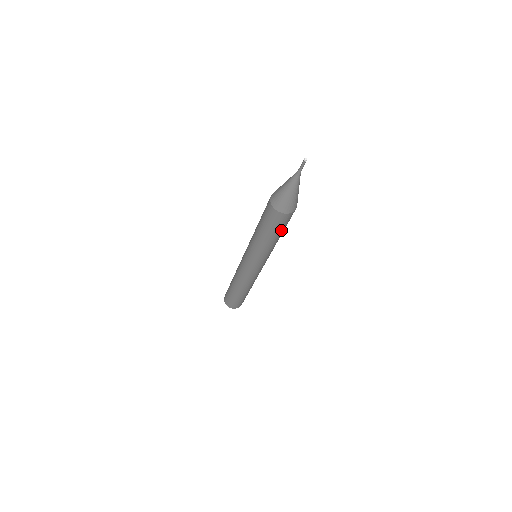
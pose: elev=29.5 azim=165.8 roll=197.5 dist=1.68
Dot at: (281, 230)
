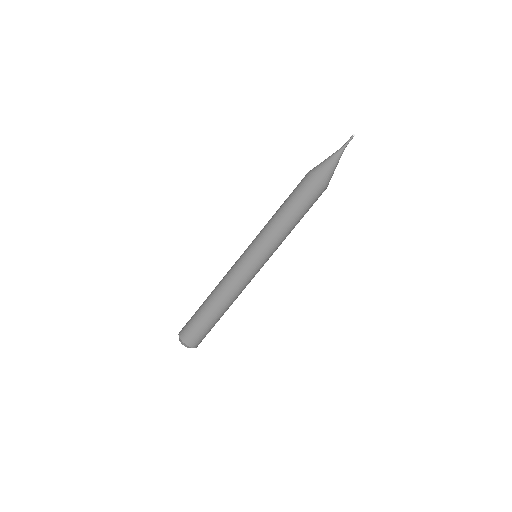
Dot at: (302, 205)
